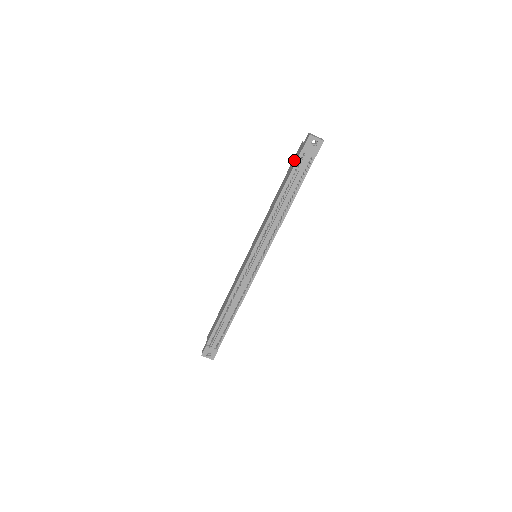
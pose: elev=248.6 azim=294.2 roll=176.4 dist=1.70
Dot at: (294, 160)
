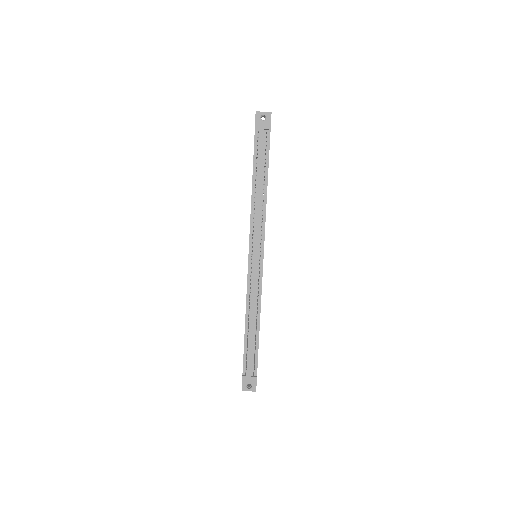
Dot at: occluded
